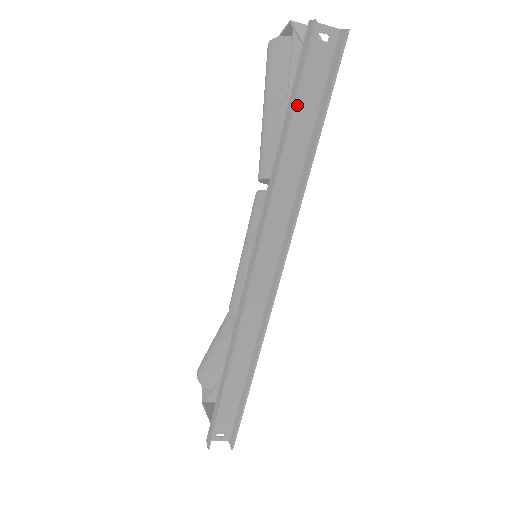
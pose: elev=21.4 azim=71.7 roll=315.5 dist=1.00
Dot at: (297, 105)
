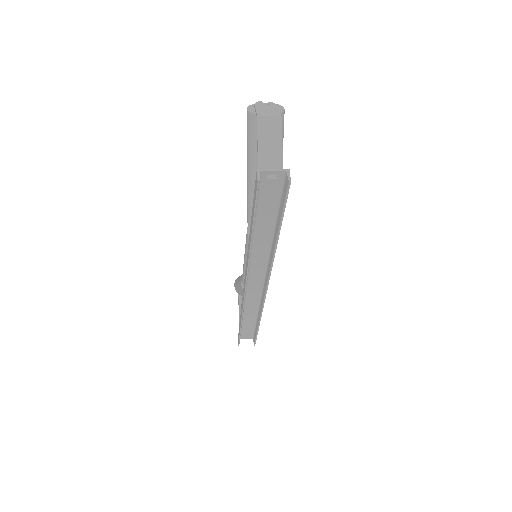
Dot at: (259, 212)
